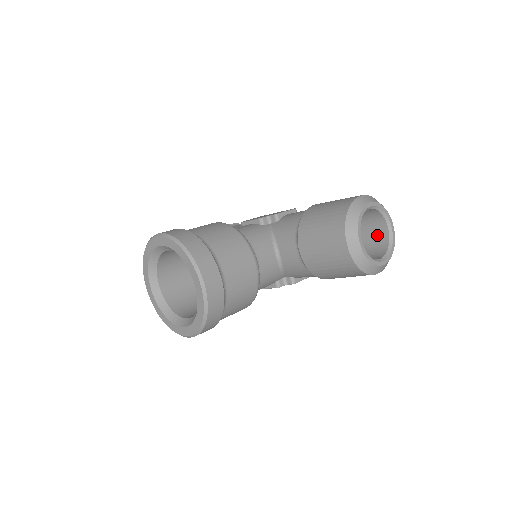
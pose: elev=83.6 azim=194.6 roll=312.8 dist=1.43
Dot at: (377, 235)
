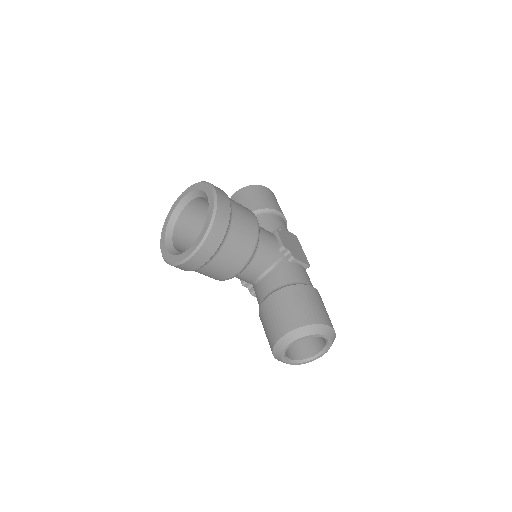
Dot at: (312, 345)
